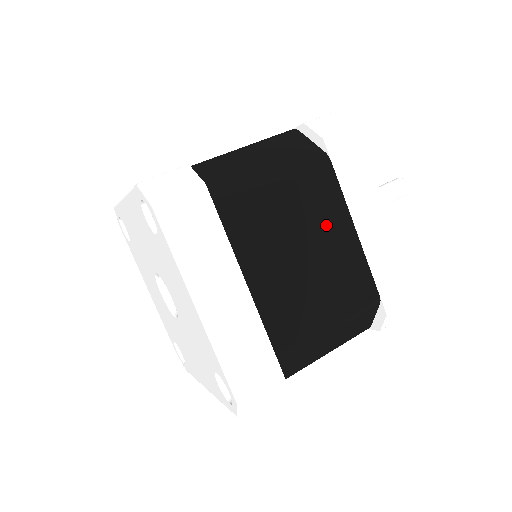
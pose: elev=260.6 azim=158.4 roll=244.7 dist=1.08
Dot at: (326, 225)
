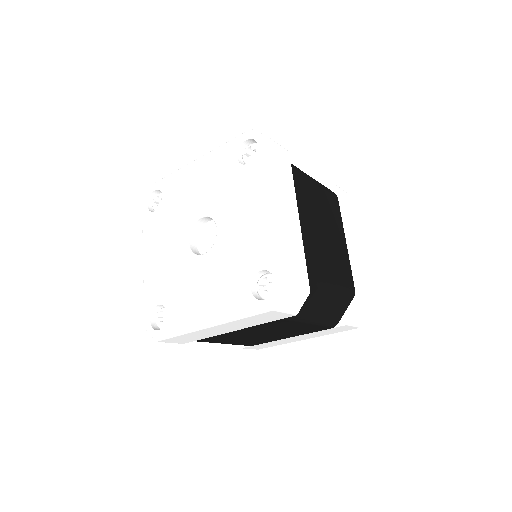
Dot at: (334, 226)
